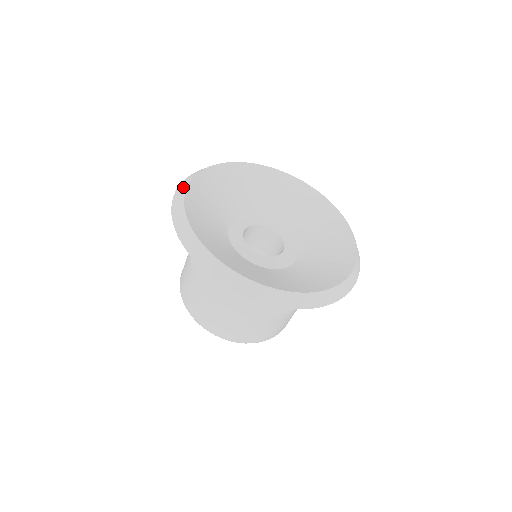
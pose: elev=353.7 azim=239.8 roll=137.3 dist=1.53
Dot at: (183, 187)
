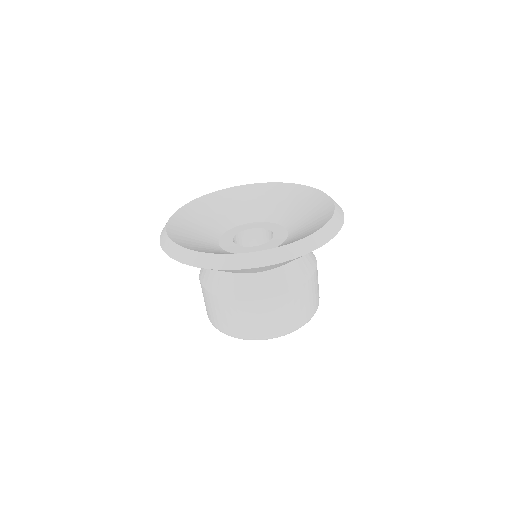
Dot at: occluded
